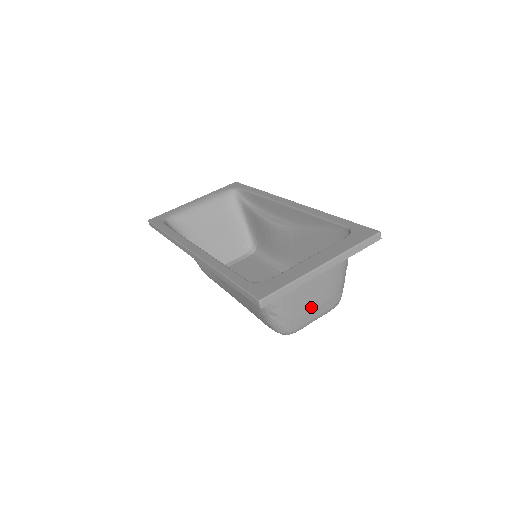
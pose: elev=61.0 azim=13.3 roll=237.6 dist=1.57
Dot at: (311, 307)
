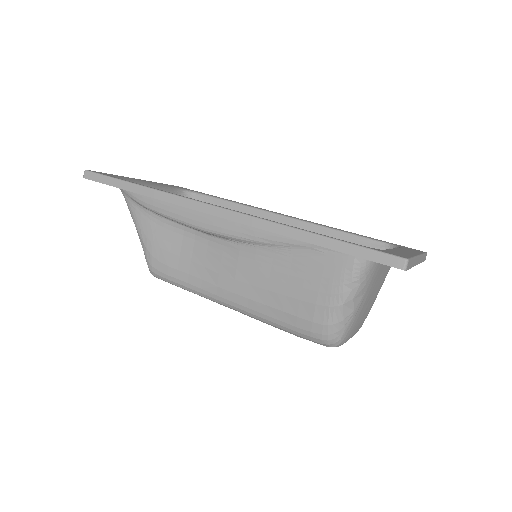
Dot at: (363, 316)
